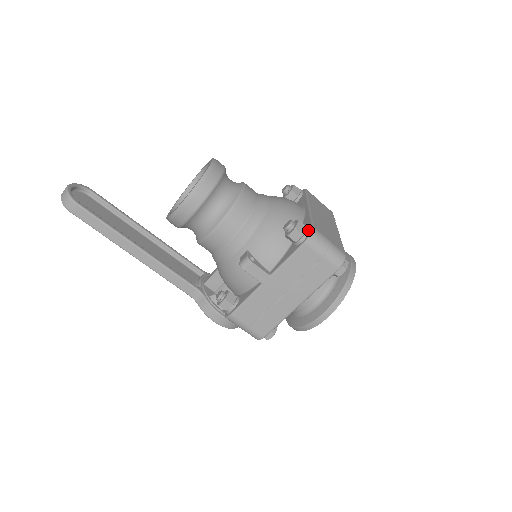
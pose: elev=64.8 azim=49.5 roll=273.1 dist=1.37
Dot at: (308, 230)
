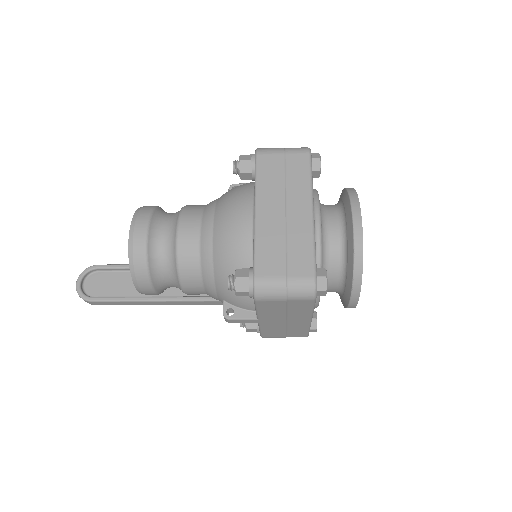
Dot at: (250, 283)
